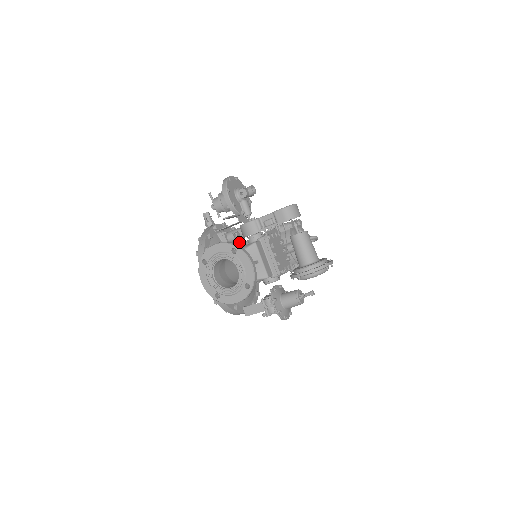
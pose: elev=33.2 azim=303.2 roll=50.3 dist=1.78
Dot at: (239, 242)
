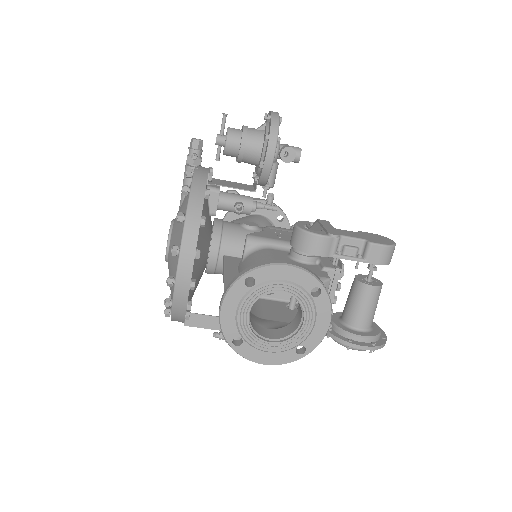
Dot at: occluded
